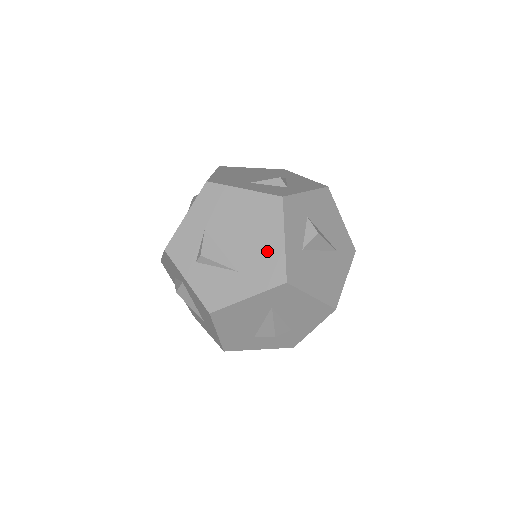
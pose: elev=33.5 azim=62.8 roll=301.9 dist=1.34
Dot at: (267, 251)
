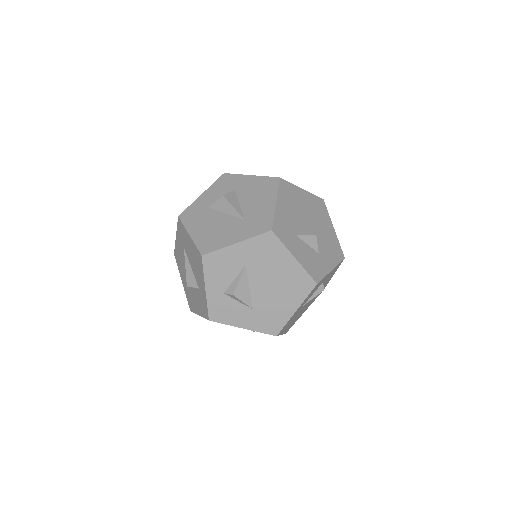
Dot at: occluded
